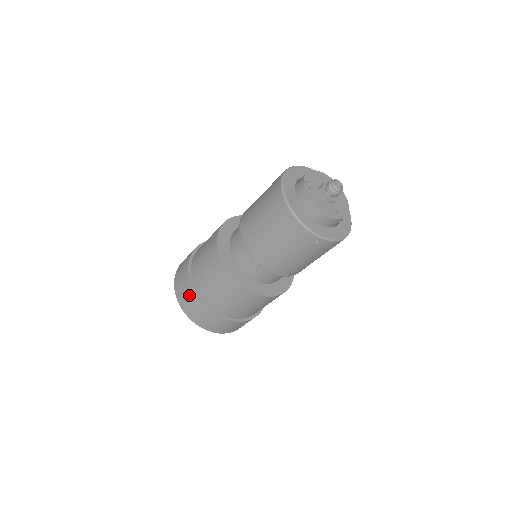
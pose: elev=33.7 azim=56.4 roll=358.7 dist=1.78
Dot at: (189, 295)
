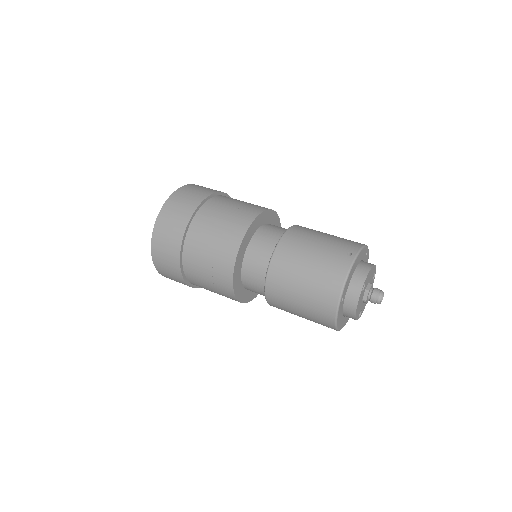
Dot at: (171, 251)
